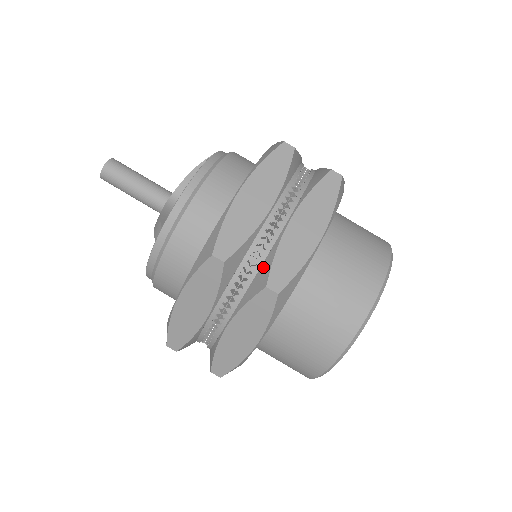
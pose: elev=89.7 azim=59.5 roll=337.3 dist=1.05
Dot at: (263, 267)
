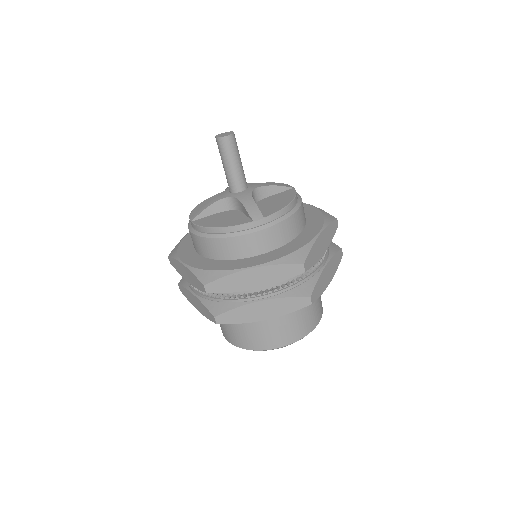
Dot at: (308, 283)
